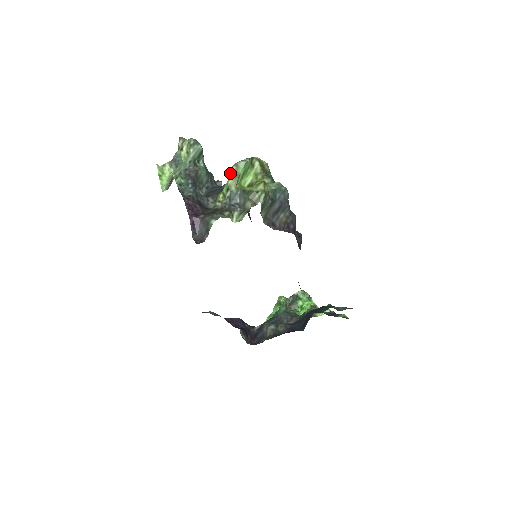
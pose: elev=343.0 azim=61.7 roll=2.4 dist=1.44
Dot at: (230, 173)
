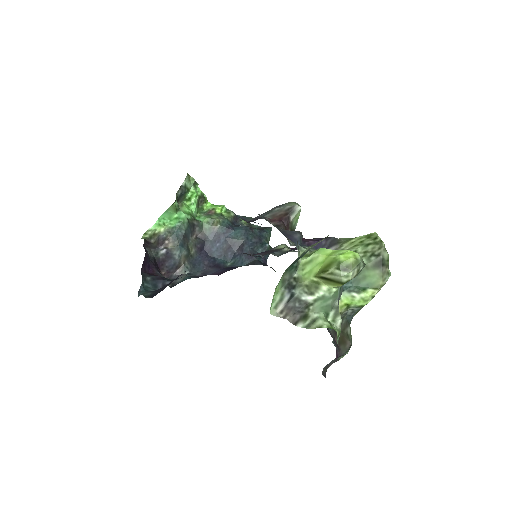
Dot at: (373, 293)
